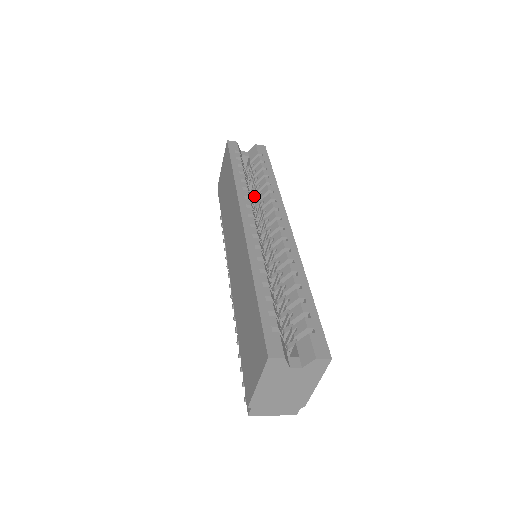
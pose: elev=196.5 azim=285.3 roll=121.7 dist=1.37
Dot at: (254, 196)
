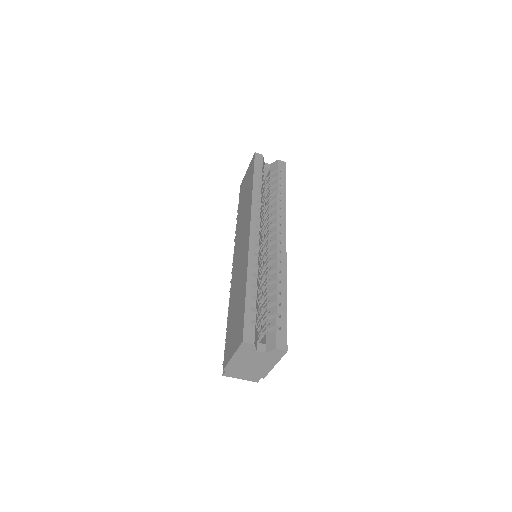
Dot at: (266, 206)
